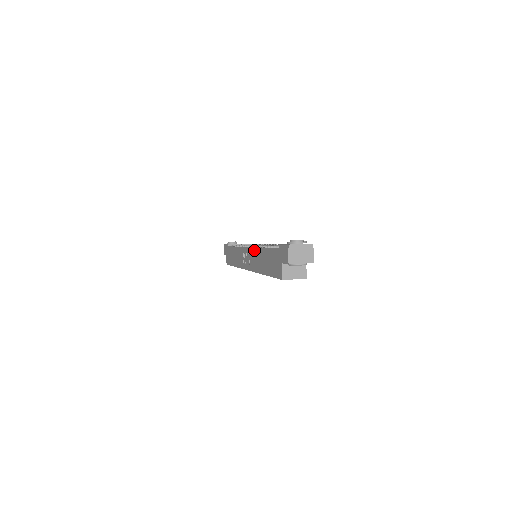
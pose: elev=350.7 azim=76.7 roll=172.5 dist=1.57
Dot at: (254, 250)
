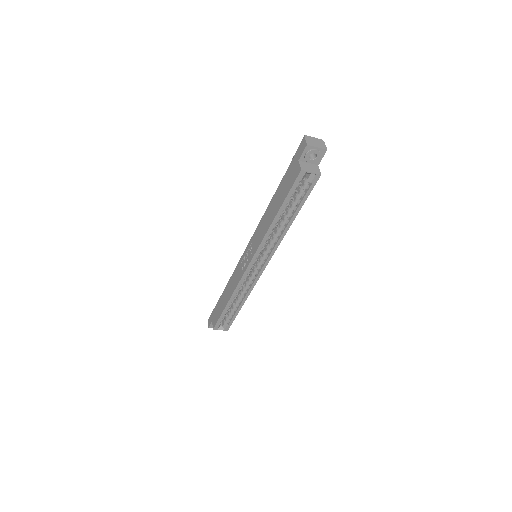
Dot at: (259, 225)
